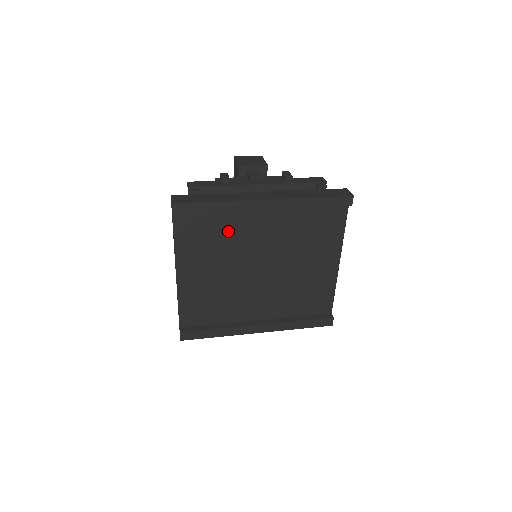
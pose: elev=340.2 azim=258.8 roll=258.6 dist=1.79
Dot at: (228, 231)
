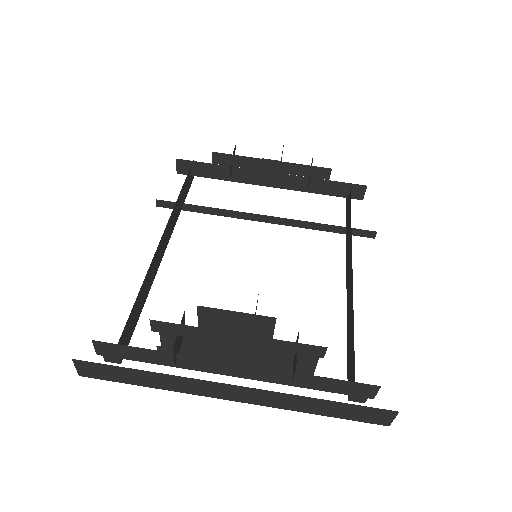
Dot at: occluded
